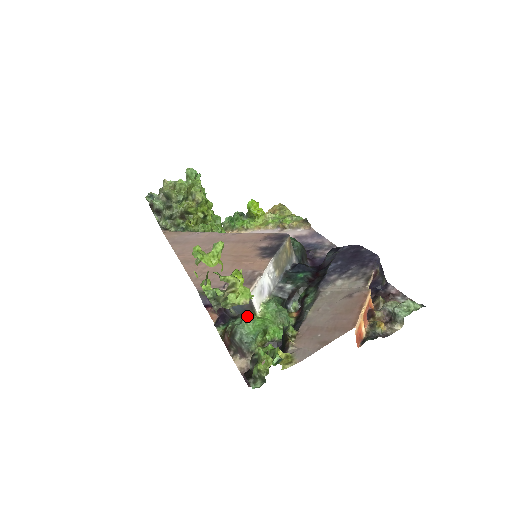
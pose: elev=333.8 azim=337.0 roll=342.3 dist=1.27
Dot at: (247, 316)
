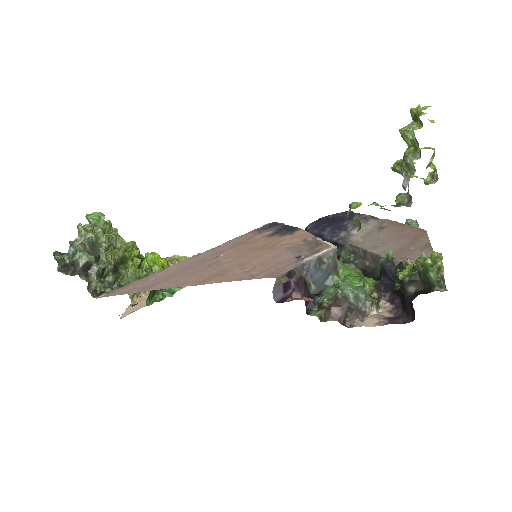
Dot at: (334, 280)
